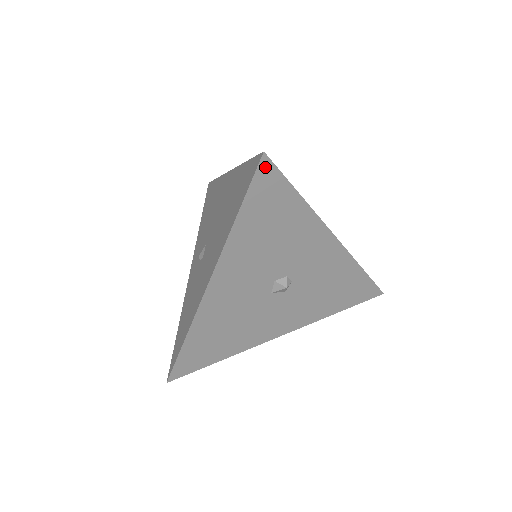
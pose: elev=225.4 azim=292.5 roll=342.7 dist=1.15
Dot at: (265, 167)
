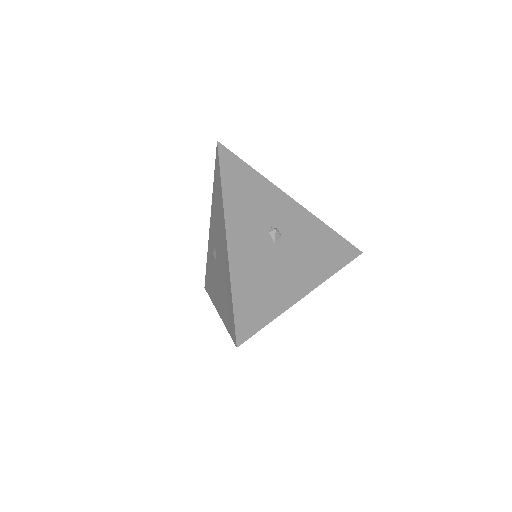
Dot at: (240, 341)
